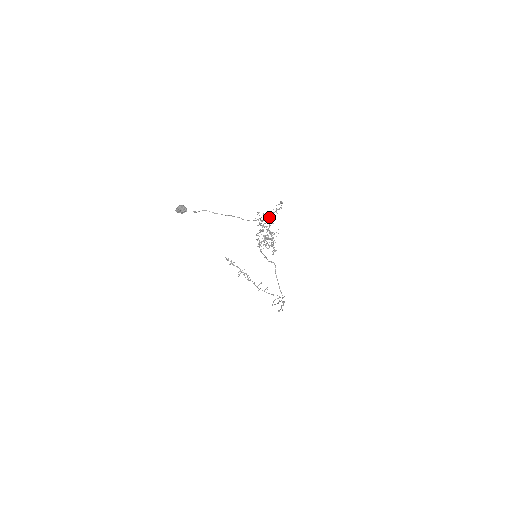
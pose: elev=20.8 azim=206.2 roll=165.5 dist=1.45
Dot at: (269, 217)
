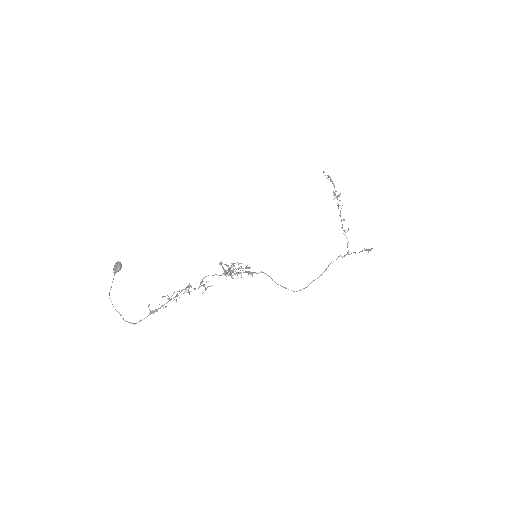
Dot at: (189, 285)
